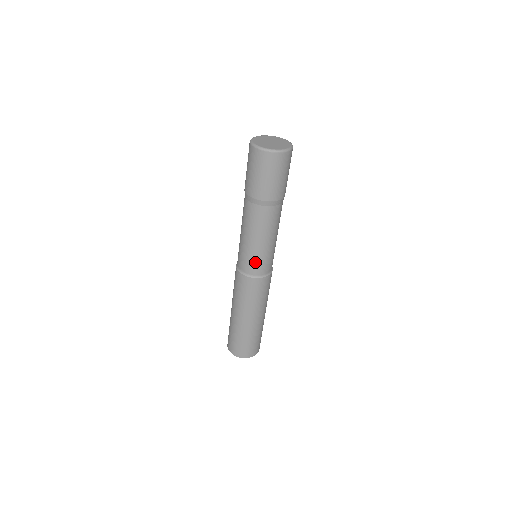
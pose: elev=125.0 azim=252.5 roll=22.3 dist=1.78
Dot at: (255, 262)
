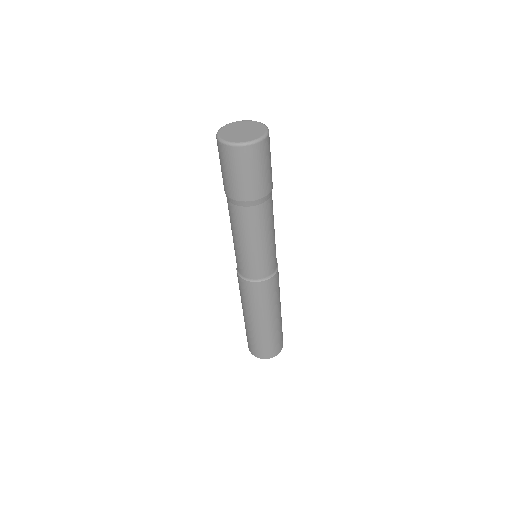
Dot at: (244, 264)
